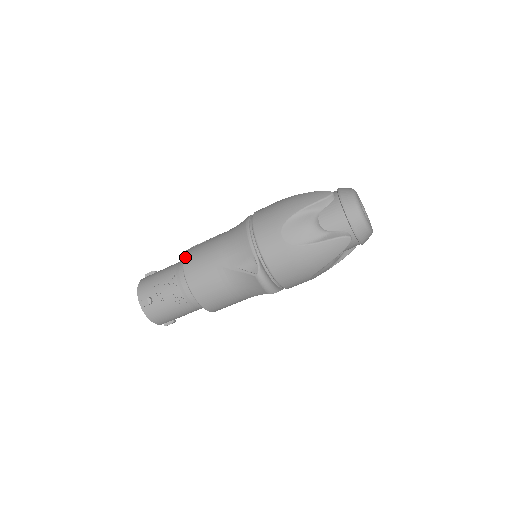
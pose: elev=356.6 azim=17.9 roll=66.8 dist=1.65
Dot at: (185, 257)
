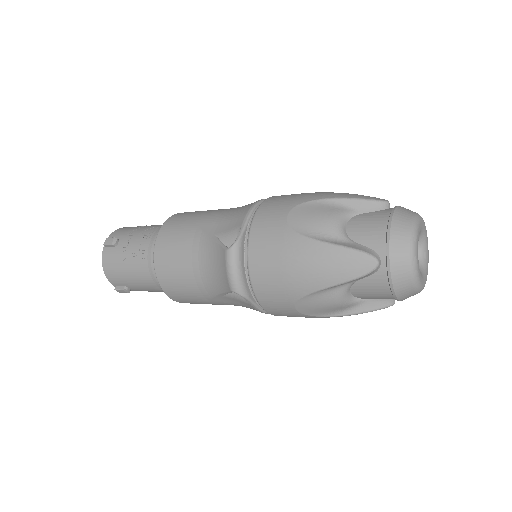
Dot at: occluded
